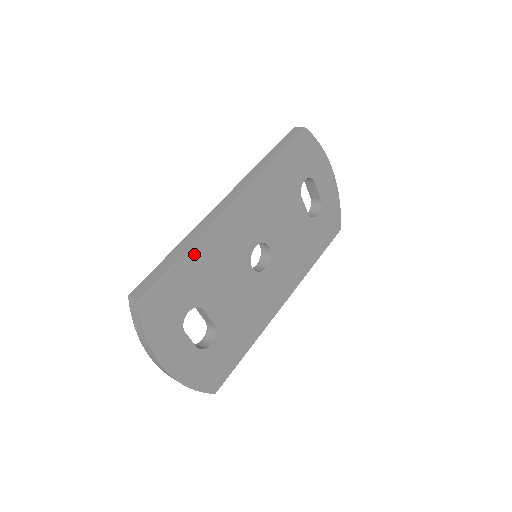
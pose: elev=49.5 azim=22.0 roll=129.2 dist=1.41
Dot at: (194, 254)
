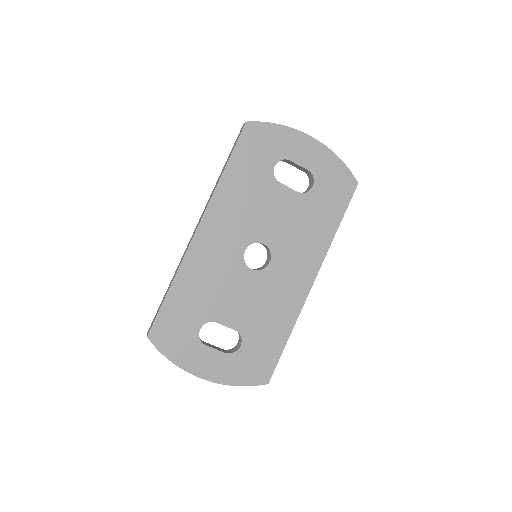
Dot at: (181, 284)
